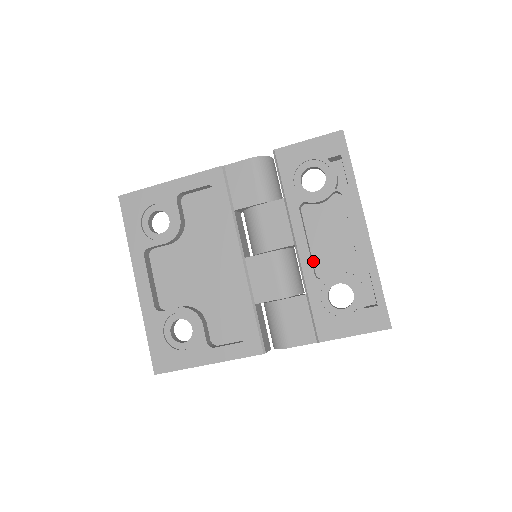
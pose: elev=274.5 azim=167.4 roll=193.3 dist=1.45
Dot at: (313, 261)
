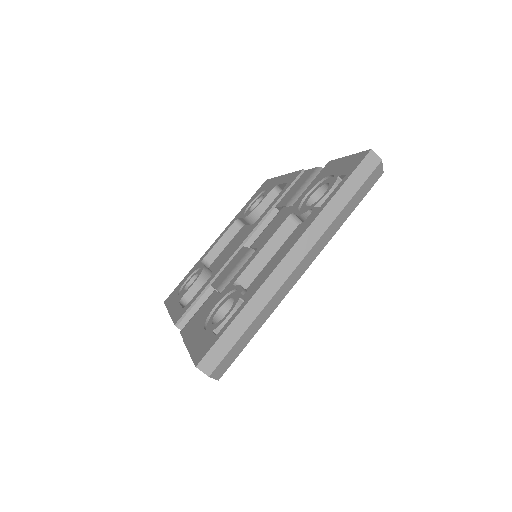
Dot at: (258, 276)
